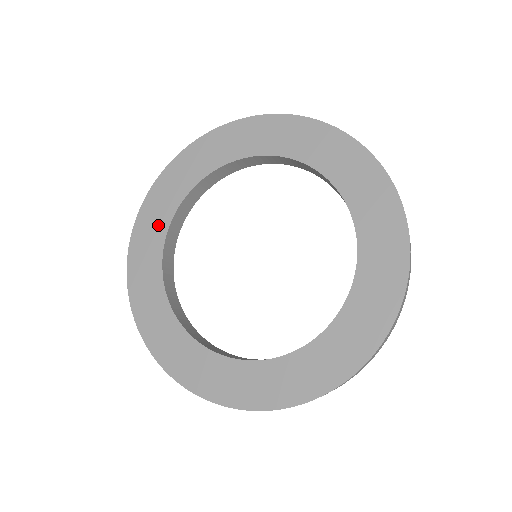
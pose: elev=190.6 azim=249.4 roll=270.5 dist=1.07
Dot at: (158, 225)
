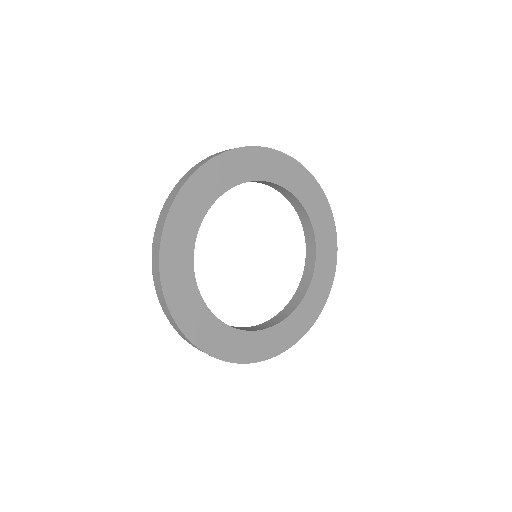
Dot at: (201, 203)
